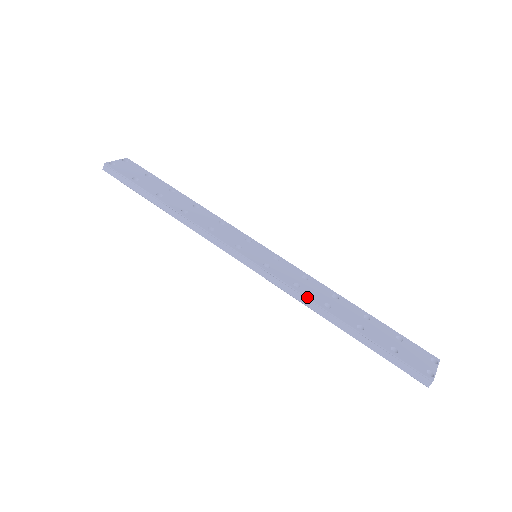
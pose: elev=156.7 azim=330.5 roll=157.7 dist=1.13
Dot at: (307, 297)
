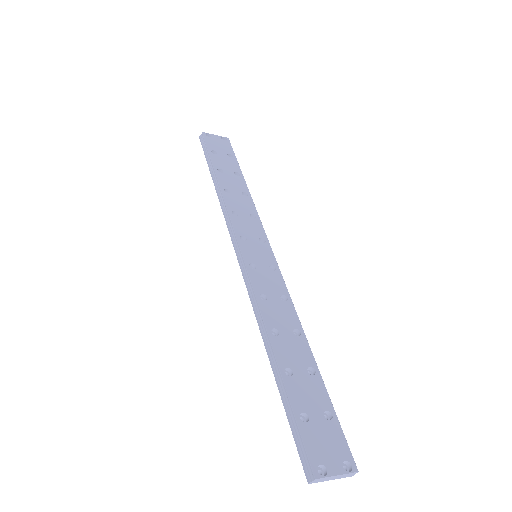
Dot at: (261, 311)
